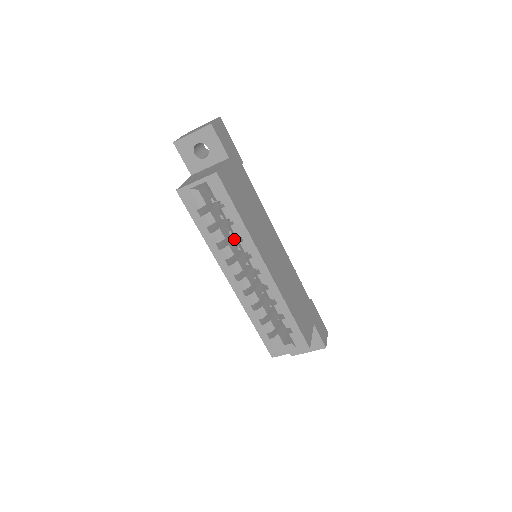
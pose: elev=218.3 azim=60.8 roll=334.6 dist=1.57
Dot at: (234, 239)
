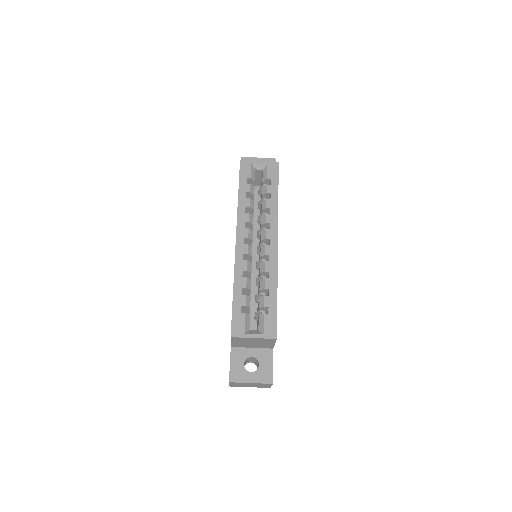
Dot at: occluded
